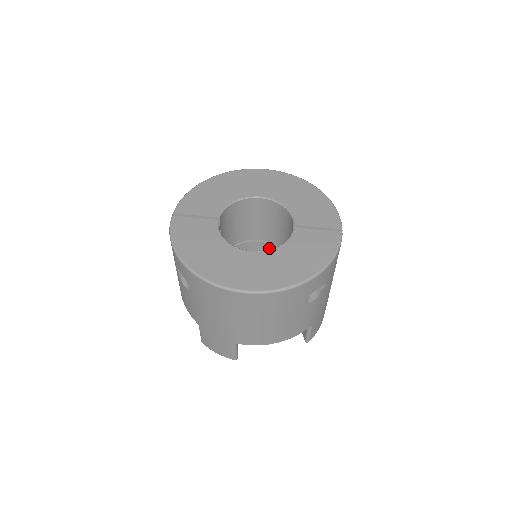
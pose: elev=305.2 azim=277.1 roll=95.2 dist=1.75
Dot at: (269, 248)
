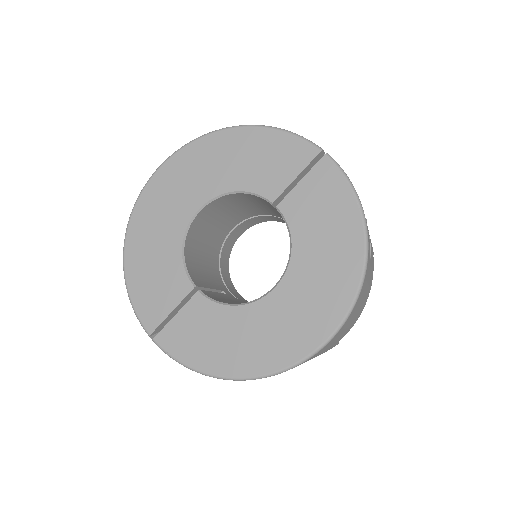
Dot at: (247, 223)
